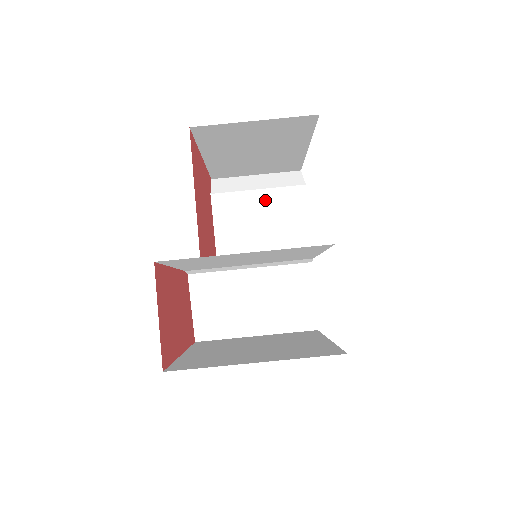
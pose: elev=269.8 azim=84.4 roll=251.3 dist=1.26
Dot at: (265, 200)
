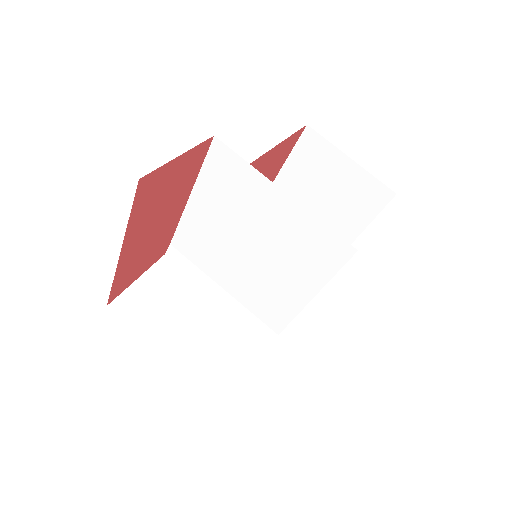
Dot at: occluded
